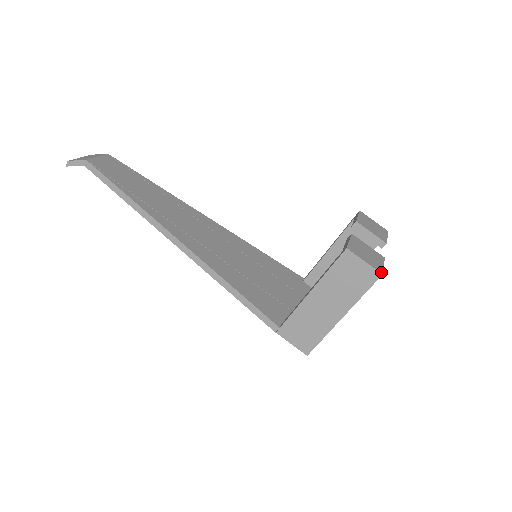
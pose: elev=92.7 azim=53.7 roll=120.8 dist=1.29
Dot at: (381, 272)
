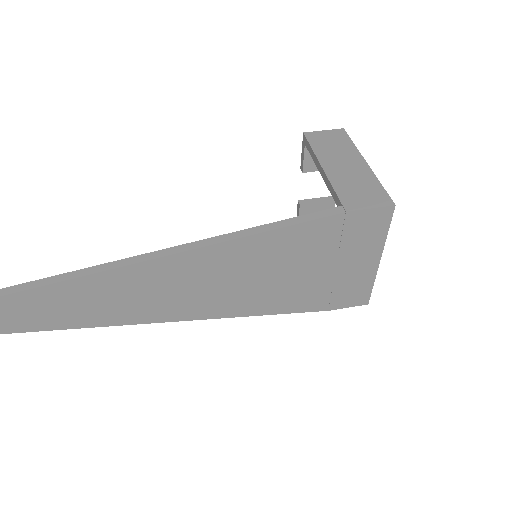
Dot at: (341, 130)
